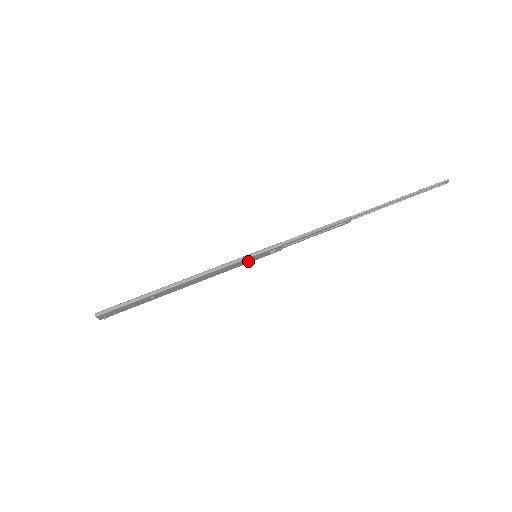
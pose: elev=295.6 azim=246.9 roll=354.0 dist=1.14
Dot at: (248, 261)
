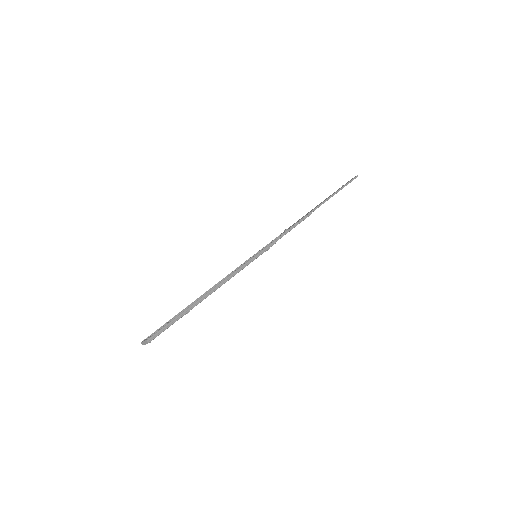
Dot at: occluded
